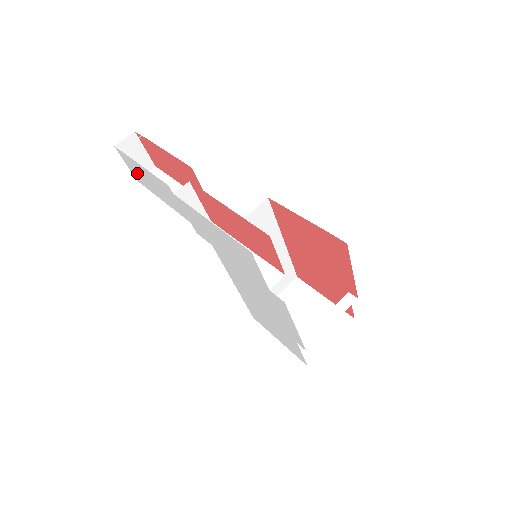
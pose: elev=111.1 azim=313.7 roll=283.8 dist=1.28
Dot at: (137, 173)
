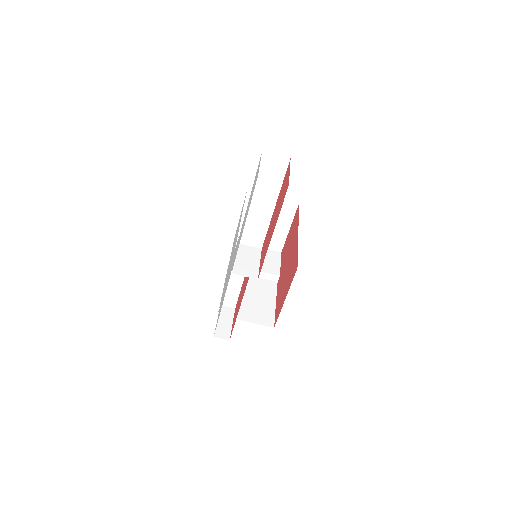
Dot at: occluded
